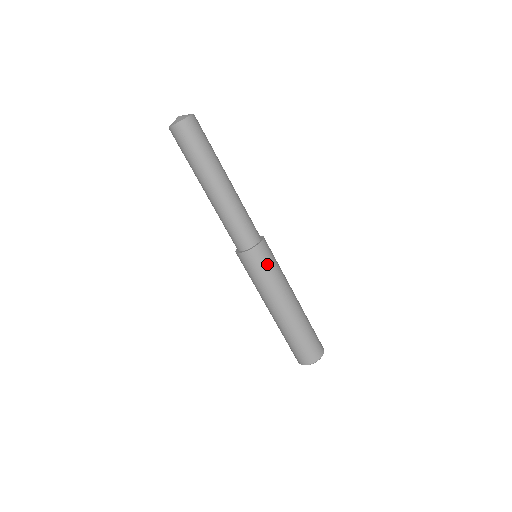
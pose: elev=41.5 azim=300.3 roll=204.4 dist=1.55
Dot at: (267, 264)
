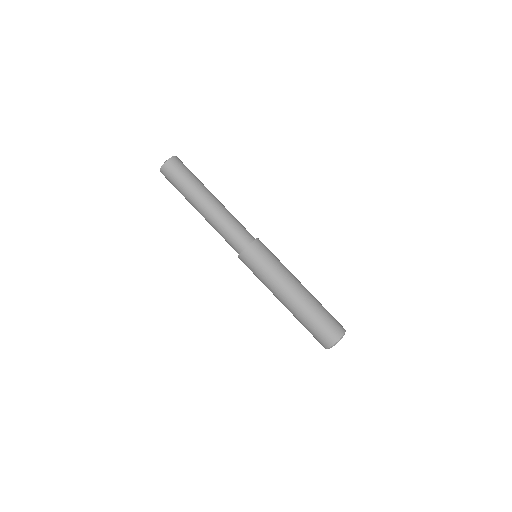
Dot at: (259, 263)
